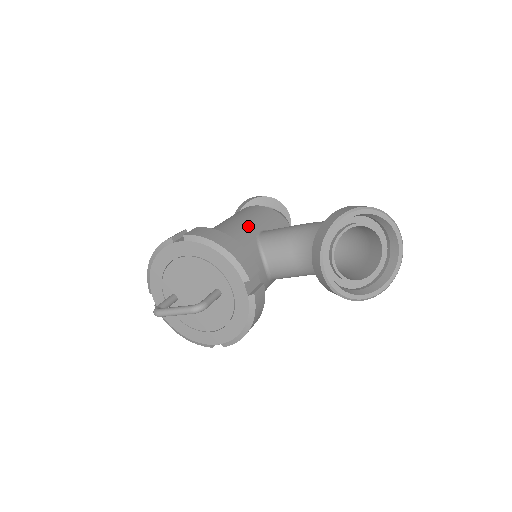
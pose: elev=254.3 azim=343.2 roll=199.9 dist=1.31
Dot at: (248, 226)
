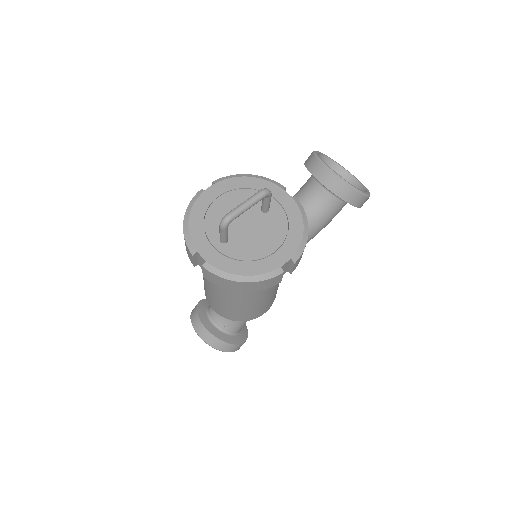
Dot at: occluded
